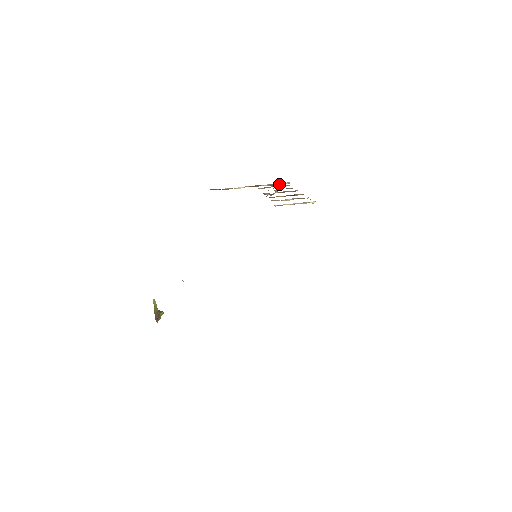
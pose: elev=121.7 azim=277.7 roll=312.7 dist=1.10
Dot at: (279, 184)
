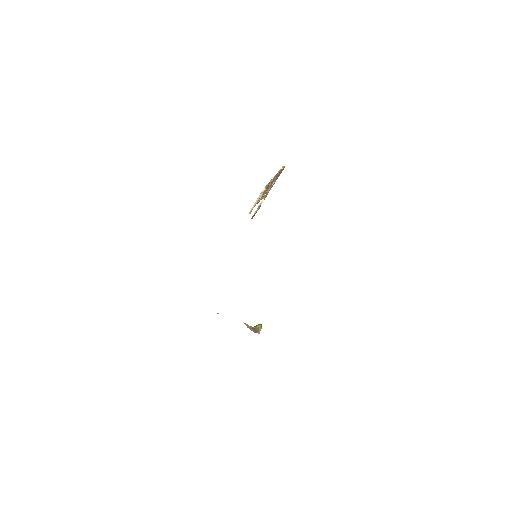
Dot at: (280, 173)
